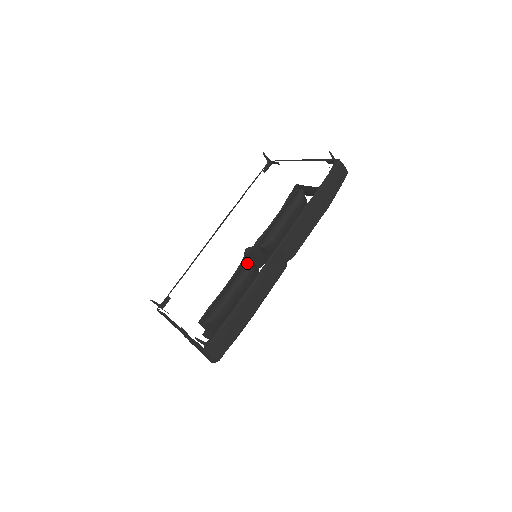
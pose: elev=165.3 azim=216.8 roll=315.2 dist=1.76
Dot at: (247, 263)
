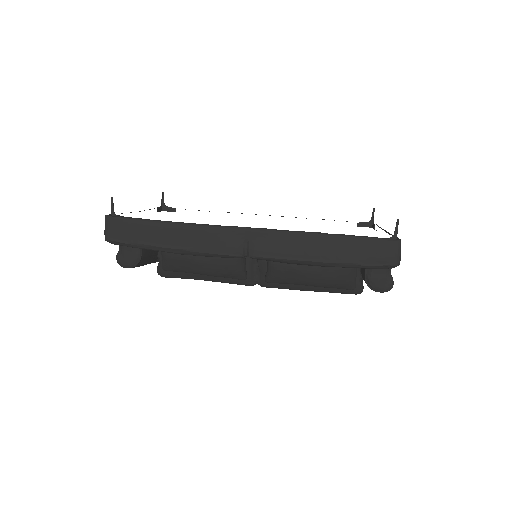
Dot at: occluded
